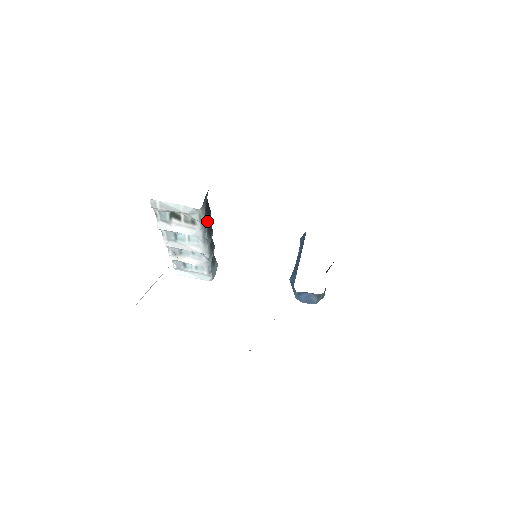
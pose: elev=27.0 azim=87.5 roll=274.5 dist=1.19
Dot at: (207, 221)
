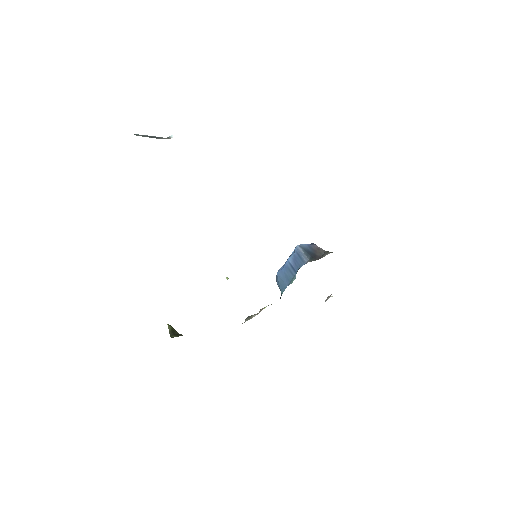
Dot at: occluded
